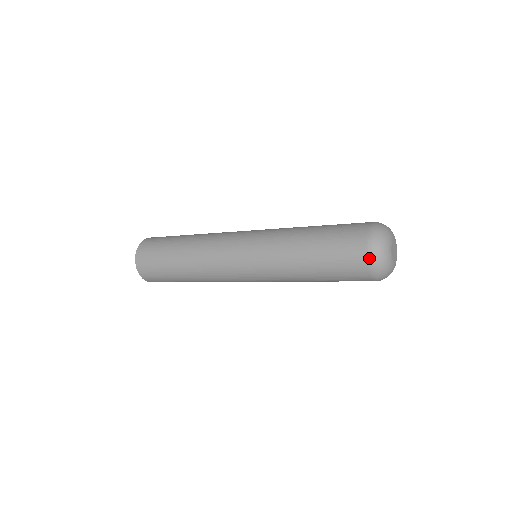
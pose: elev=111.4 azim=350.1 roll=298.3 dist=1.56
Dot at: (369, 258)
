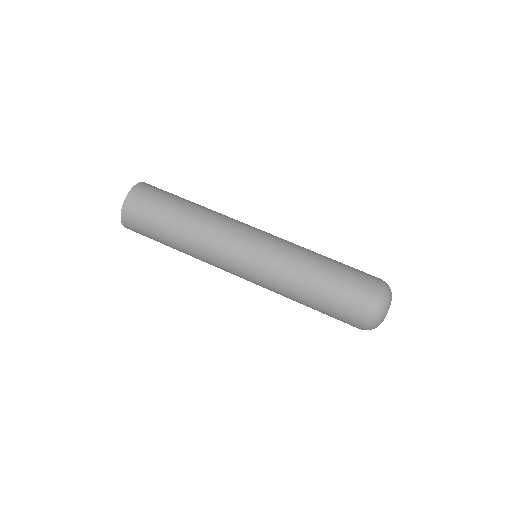
Dot at: (378, 296)
